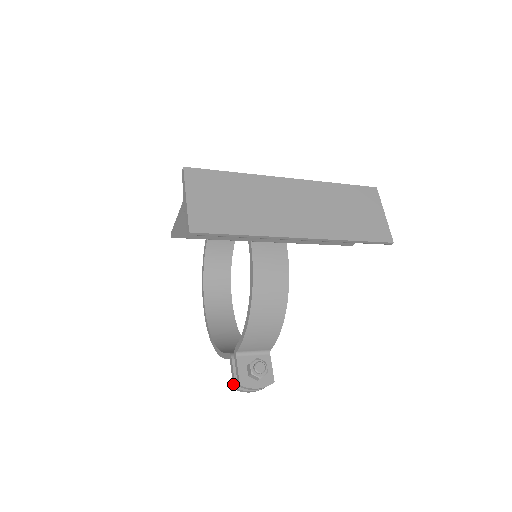
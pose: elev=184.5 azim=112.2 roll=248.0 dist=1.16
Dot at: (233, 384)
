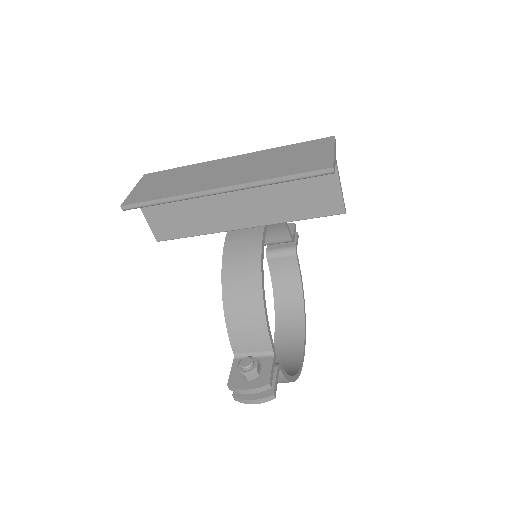
Dot at: (234, 394)
